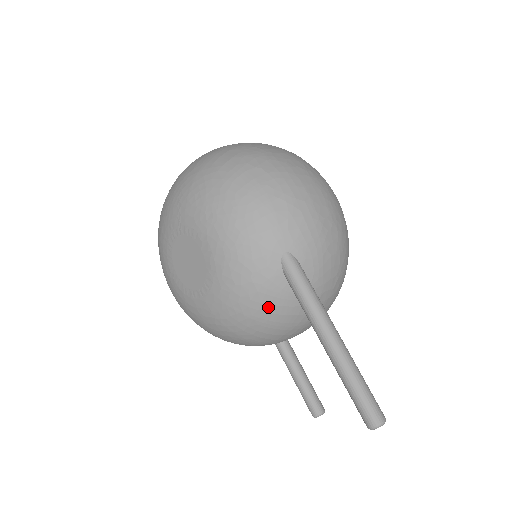
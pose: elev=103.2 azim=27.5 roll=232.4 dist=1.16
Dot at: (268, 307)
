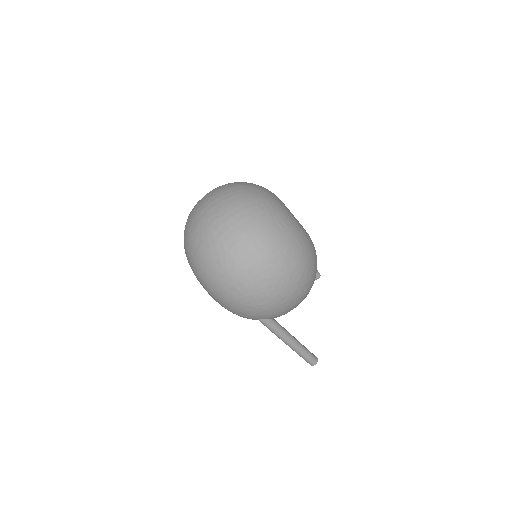
Dot at: occluded
